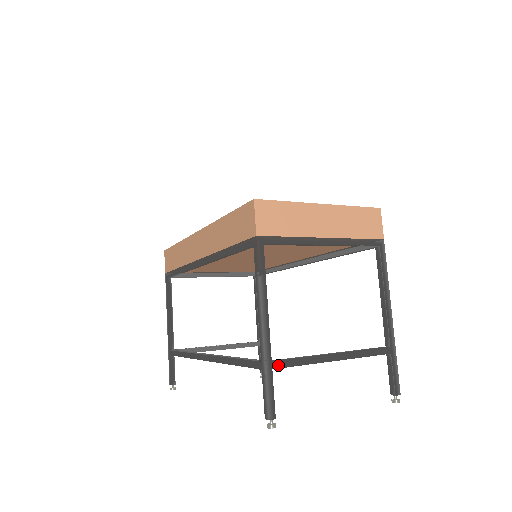
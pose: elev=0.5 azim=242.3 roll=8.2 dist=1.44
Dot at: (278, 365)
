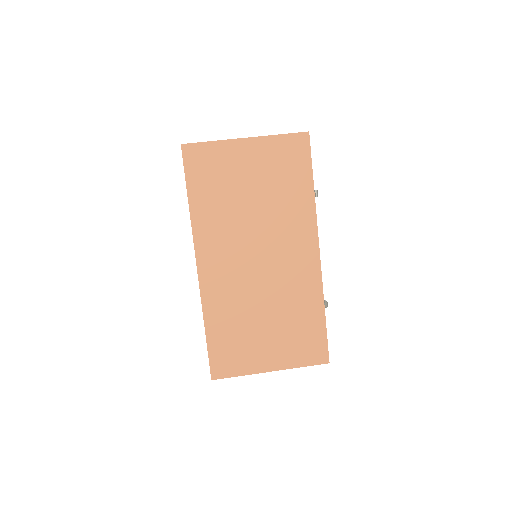
Dot at: occluded
